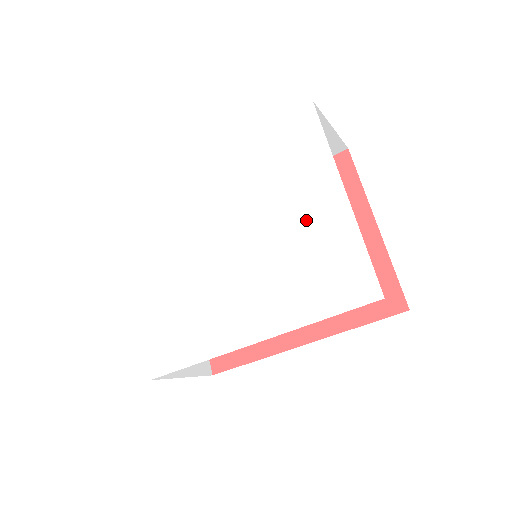
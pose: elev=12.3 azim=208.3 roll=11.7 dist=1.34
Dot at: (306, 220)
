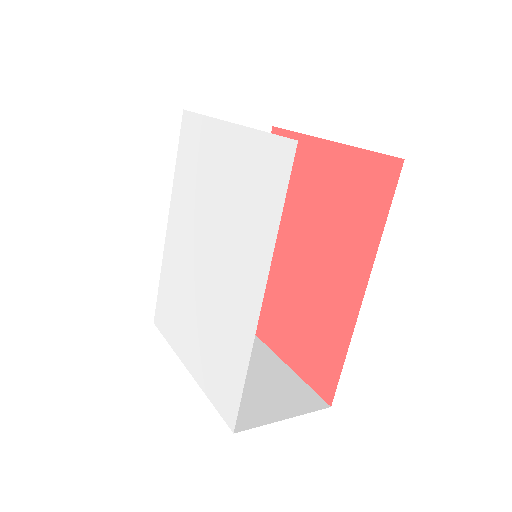
Dot at: (226, 173)
